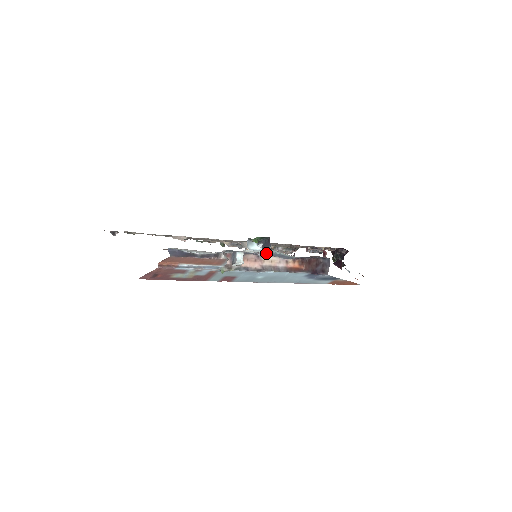
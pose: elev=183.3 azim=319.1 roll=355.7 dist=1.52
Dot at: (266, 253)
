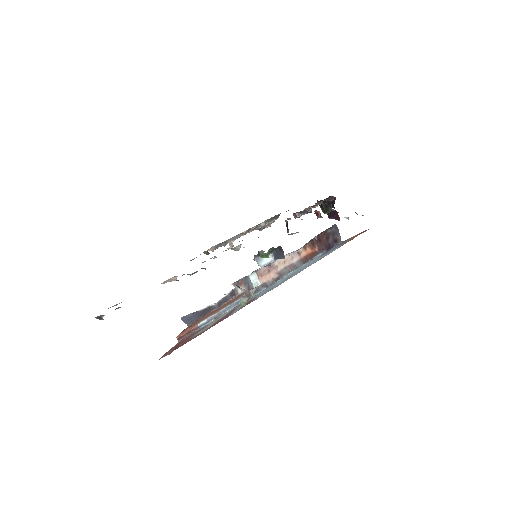
Dot at: occluded
